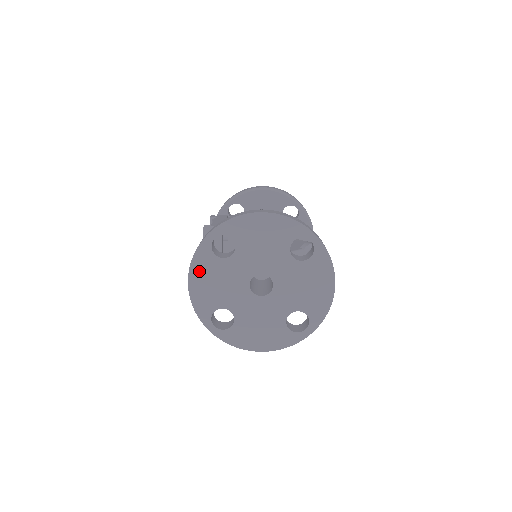
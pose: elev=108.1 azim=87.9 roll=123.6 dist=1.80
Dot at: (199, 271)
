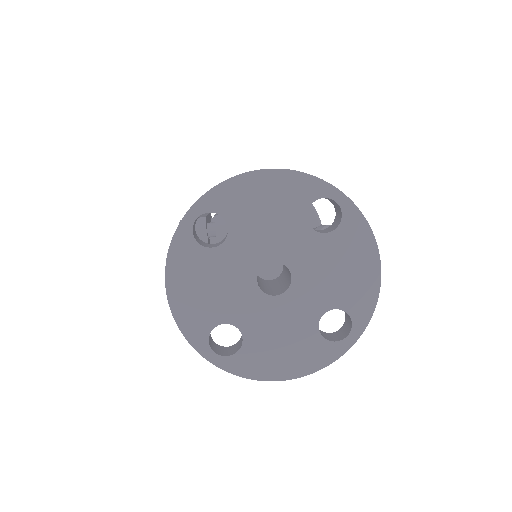
Dot at: (180, 273)
